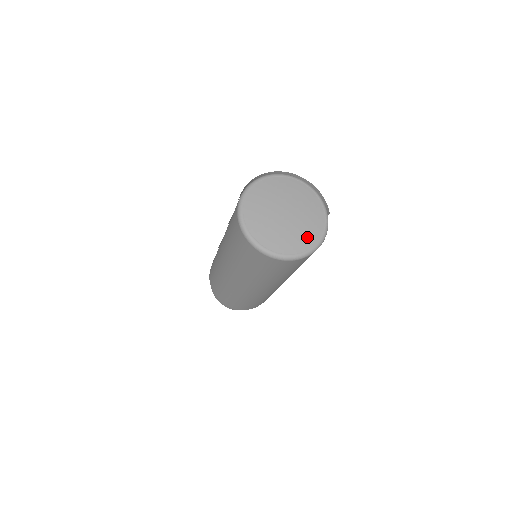
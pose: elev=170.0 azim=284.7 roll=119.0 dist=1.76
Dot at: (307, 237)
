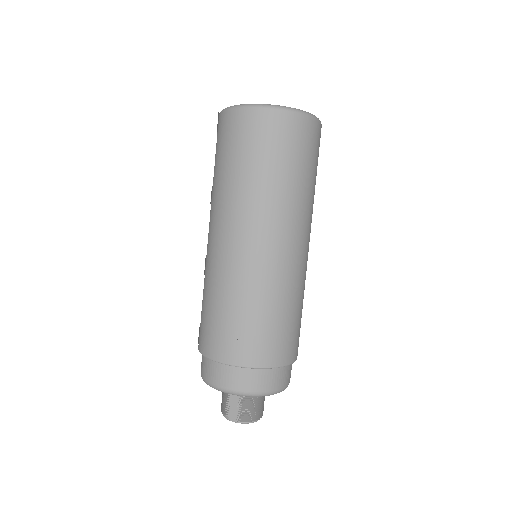
Dot at: occluded
